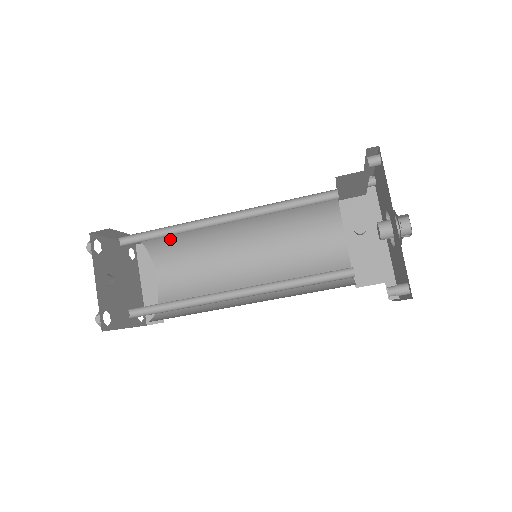
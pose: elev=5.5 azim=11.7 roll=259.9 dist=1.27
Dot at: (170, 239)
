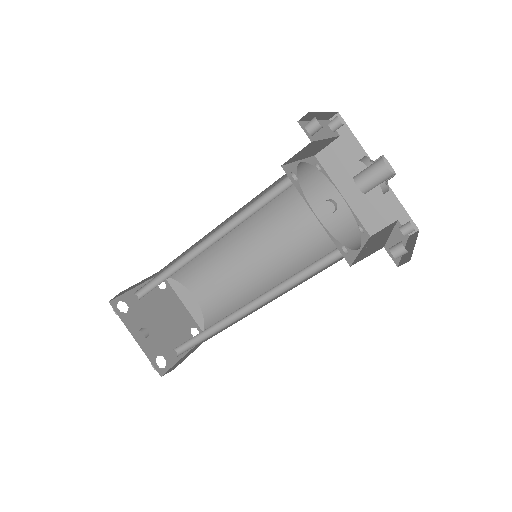
Dot at: occluded
